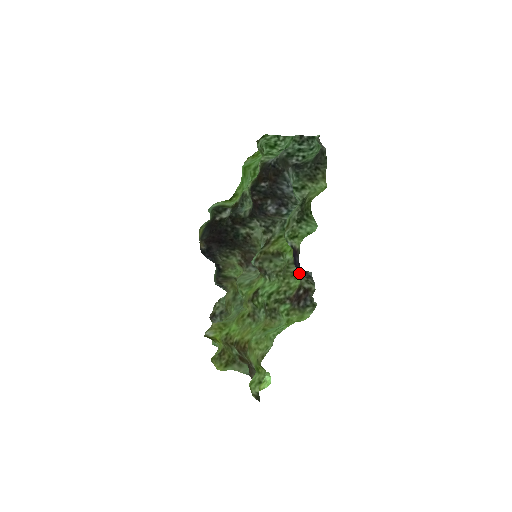
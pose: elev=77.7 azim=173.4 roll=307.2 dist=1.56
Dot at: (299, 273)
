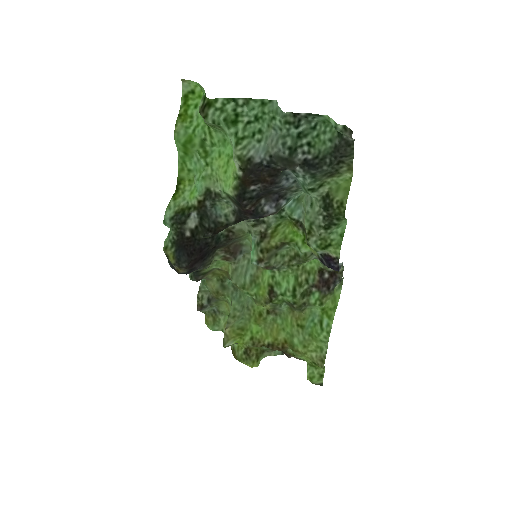
Dot at: occluded
